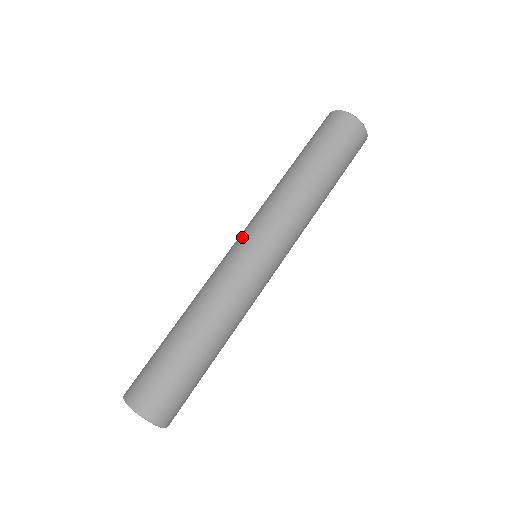
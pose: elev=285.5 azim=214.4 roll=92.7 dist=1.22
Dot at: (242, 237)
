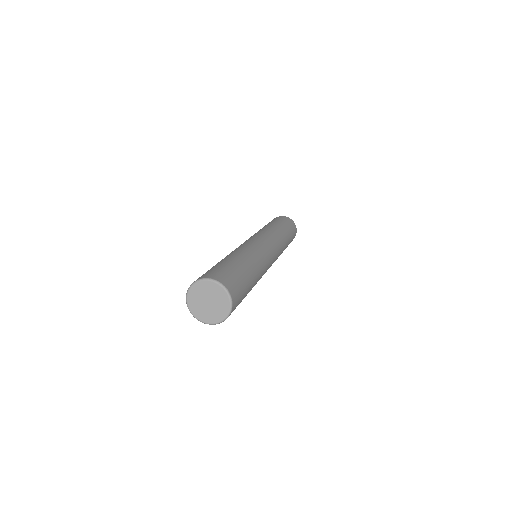
Dot at: occluded
